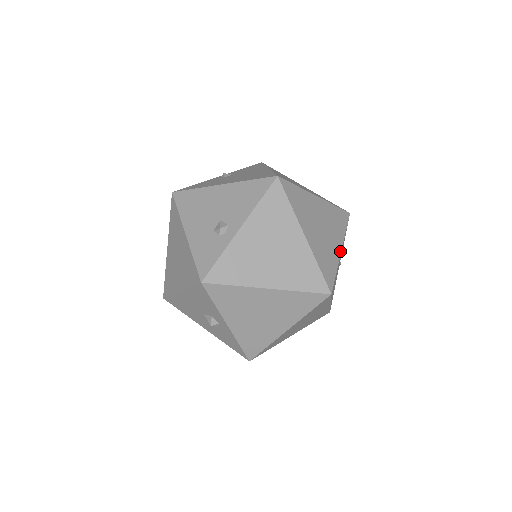
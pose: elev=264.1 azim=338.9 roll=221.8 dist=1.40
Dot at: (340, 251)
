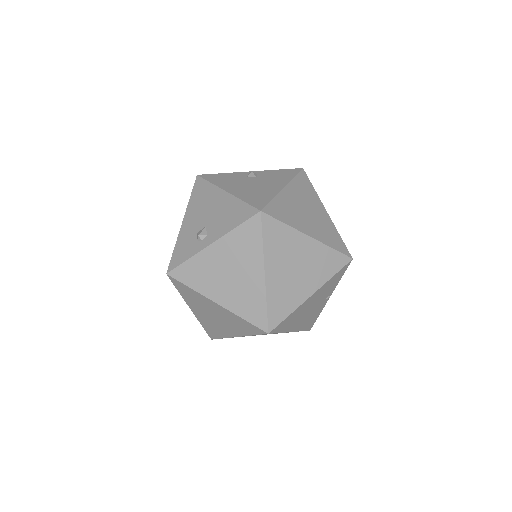
Dot at: (309, 295)
